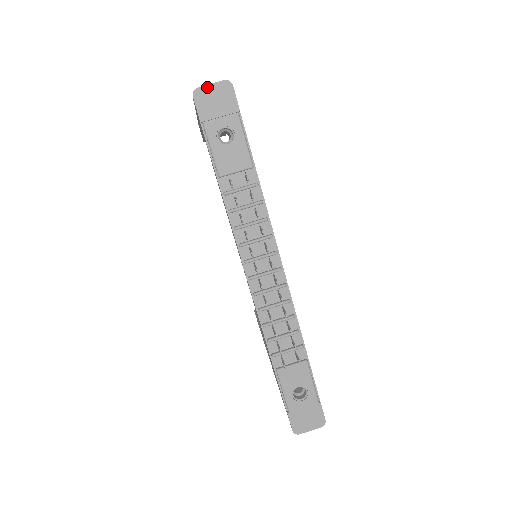
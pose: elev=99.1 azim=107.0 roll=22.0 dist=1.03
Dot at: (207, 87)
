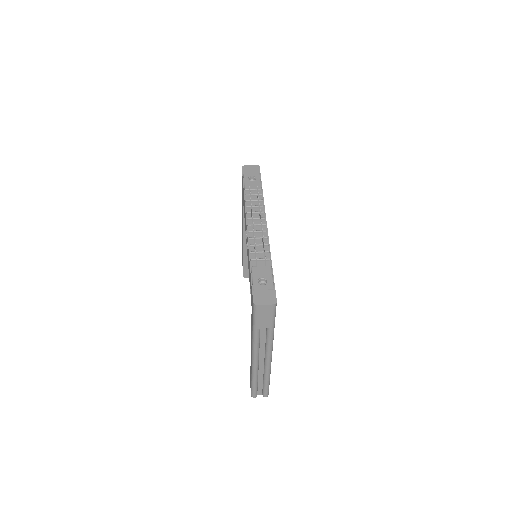
Dot at: (249, 166)
